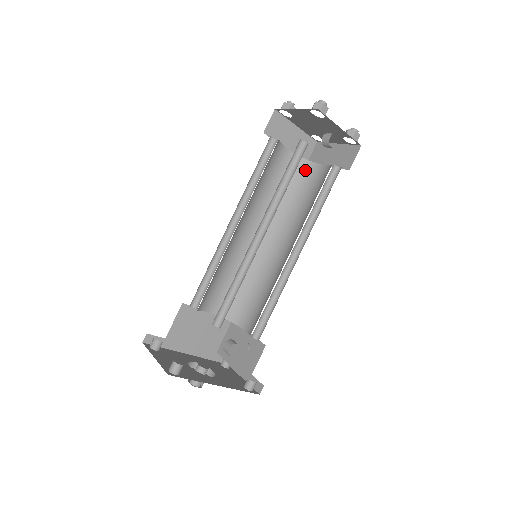
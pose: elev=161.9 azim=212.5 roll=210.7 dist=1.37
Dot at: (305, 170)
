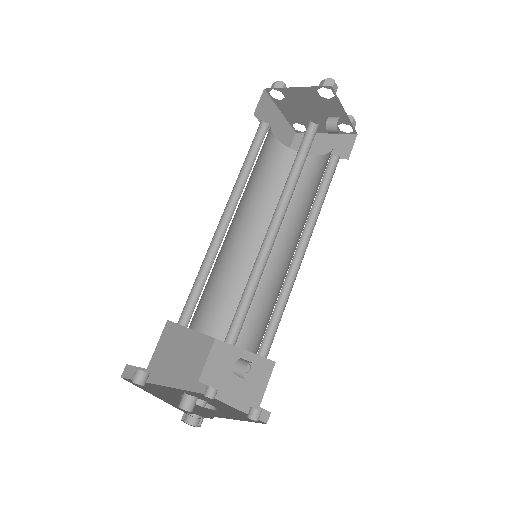
Dot at: (292, 161)
